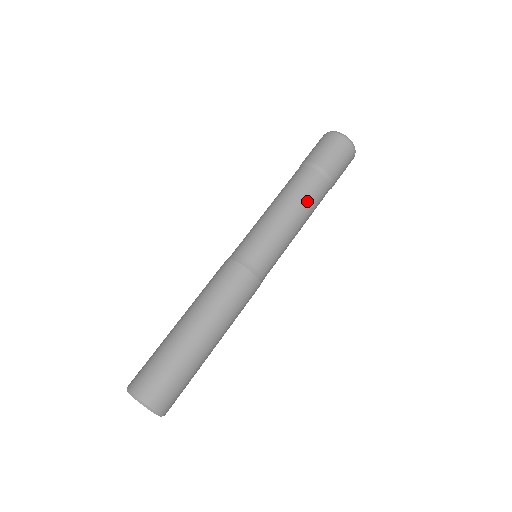
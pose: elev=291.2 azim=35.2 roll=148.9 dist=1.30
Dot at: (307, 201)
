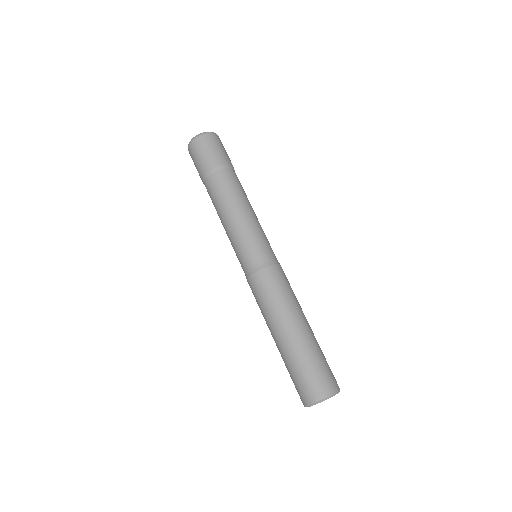
Dot at: (235, 193)
